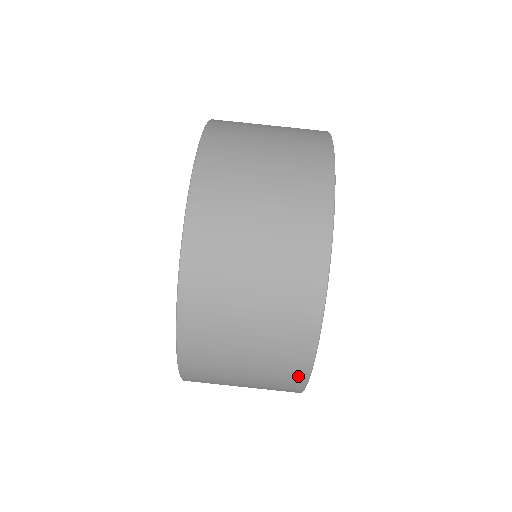
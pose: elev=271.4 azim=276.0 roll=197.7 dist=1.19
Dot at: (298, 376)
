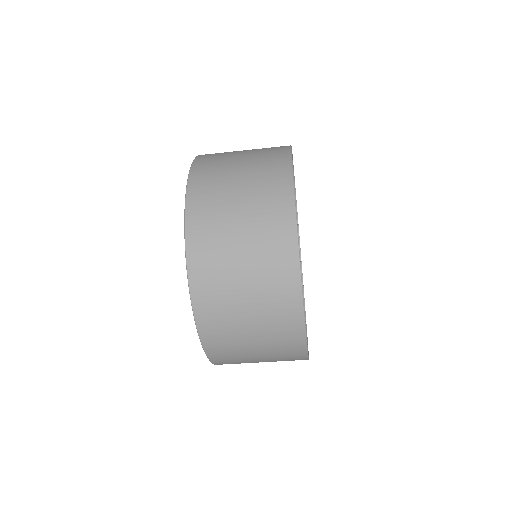
Dot at: (300, 358)
